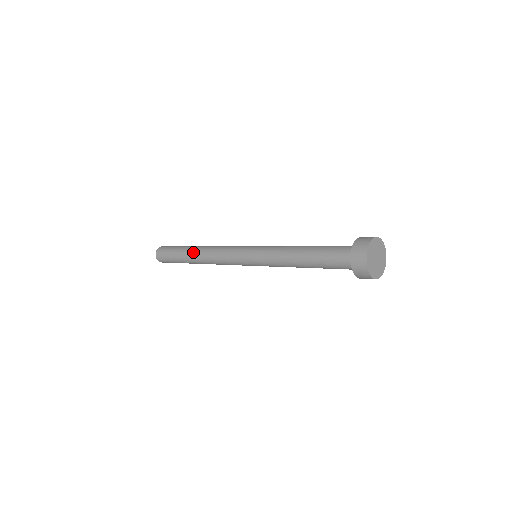
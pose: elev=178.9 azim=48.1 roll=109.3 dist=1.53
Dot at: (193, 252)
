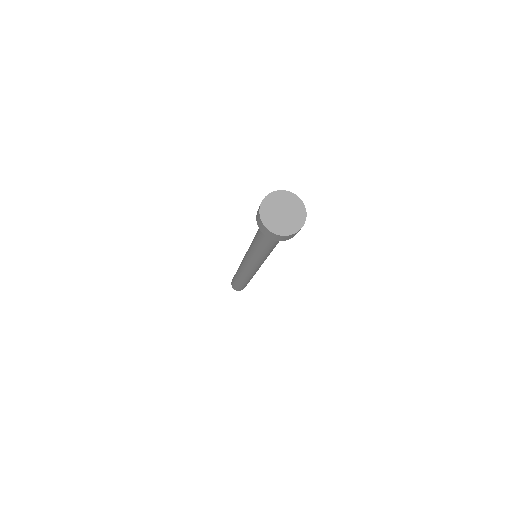
Dot at: (237, 270)
